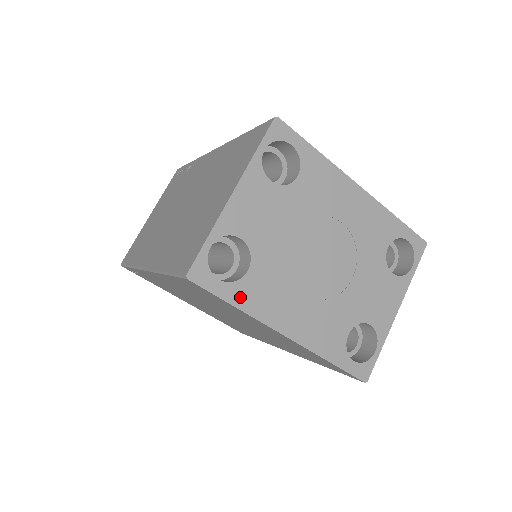
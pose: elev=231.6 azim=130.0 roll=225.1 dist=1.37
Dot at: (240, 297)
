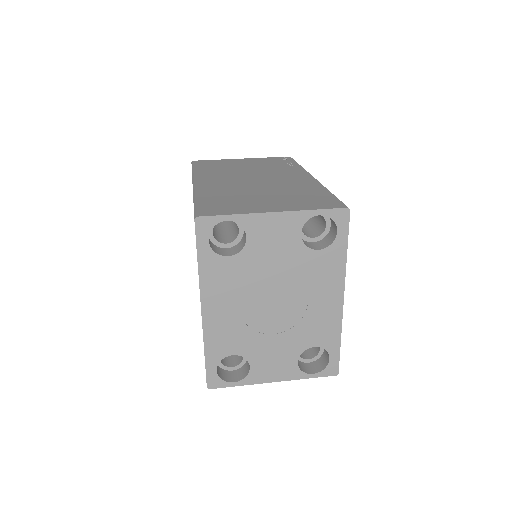
Dot at: (207, 262)
